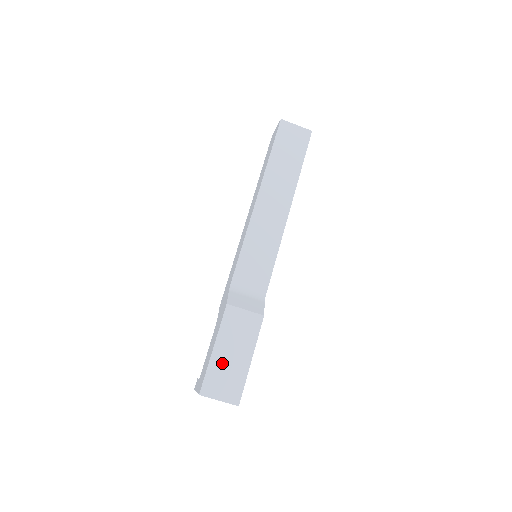
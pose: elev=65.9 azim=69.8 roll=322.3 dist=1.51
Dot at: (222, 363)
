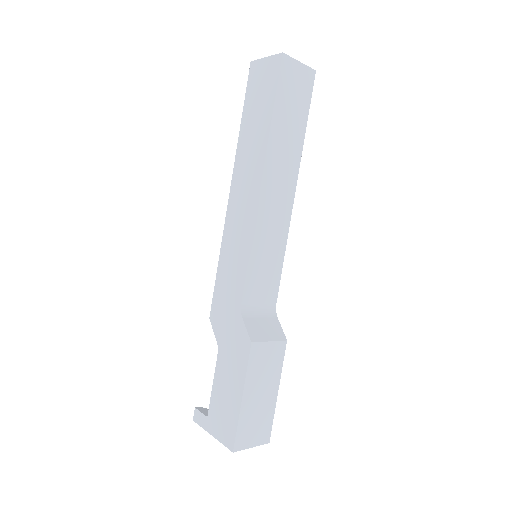
Dot at: (252, 409)
